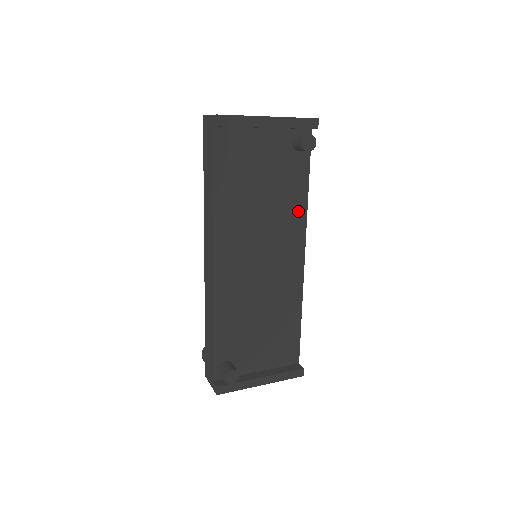
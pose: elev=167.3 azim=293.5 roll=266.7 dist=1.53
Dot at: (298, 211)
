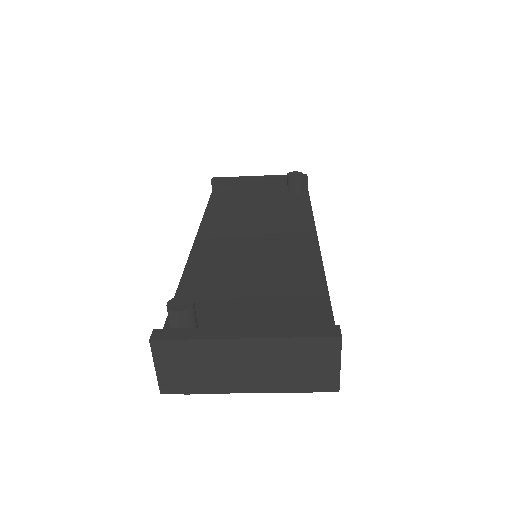
Dot at: (302, 218)
